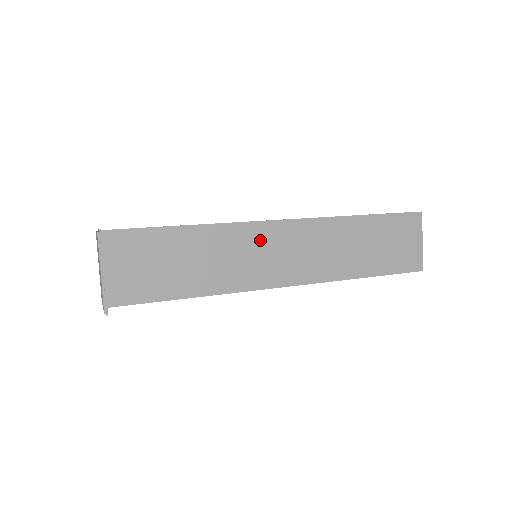
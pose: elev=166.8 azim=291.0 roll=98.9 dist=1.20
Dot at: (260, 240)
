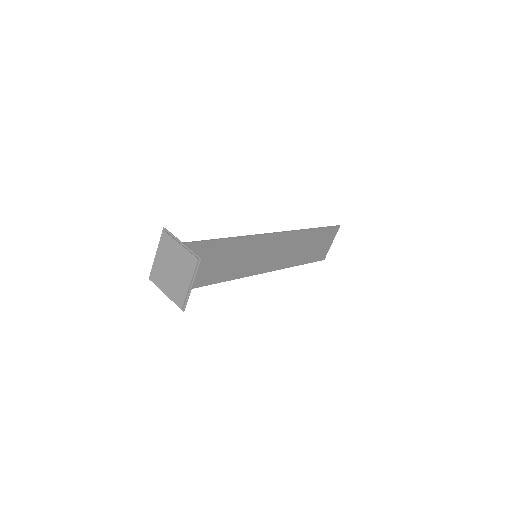
Dot at: (262, 246)
